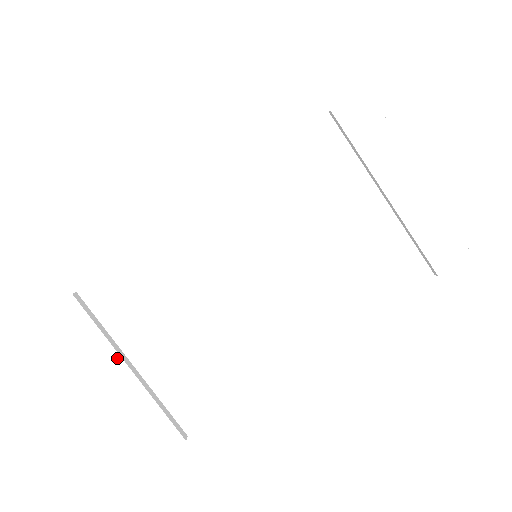
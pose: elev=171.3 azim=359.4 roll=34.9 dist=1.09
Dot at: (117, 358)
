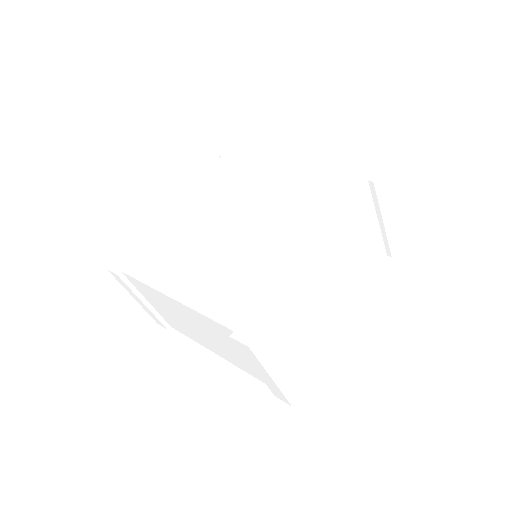
Dot at: (139, 299)
